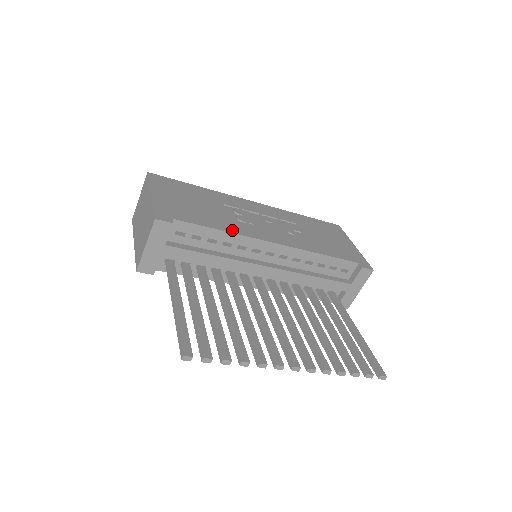
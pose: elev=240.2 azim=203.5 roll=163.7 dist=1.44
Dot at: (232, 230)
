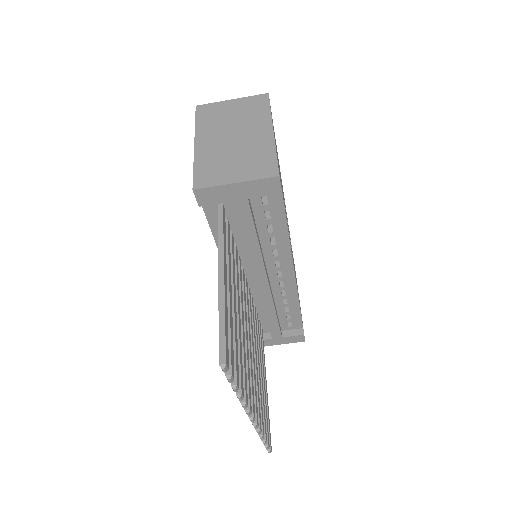
Dot at: occluded
